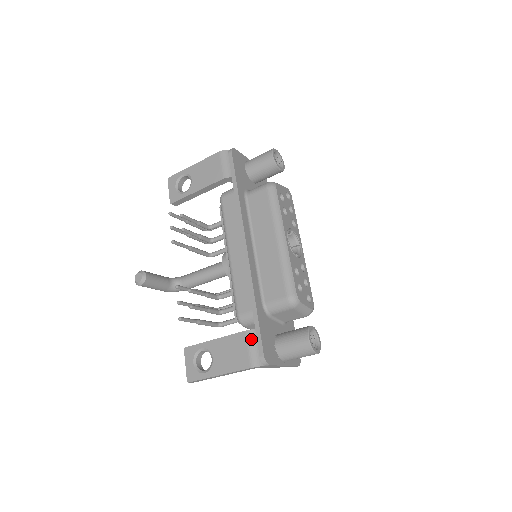
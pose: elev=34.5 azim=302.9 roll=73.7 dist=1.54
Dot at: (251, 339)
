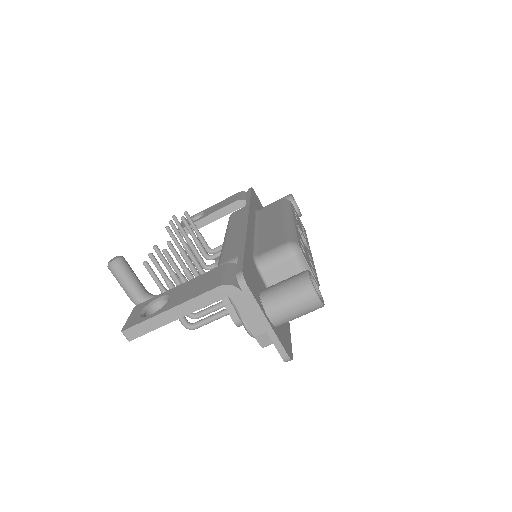
Dot at: (229, 268)
